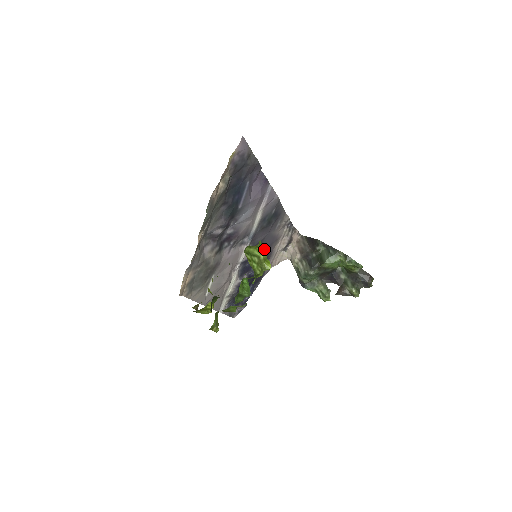
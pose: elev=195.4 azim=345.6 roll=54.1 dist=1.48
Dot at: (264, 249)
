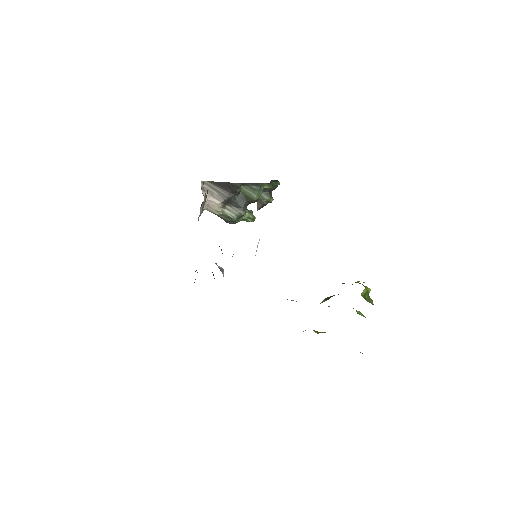
Dot at: occluded
